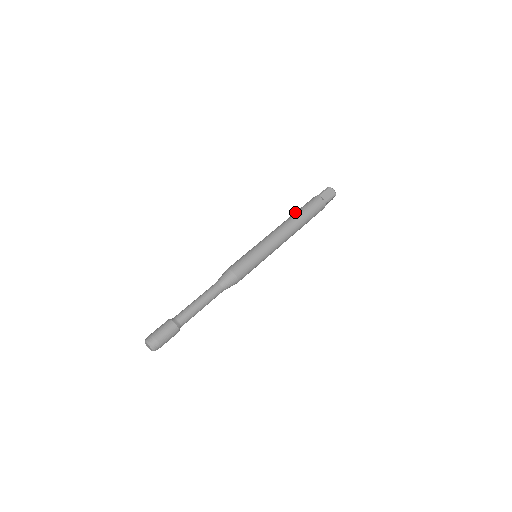
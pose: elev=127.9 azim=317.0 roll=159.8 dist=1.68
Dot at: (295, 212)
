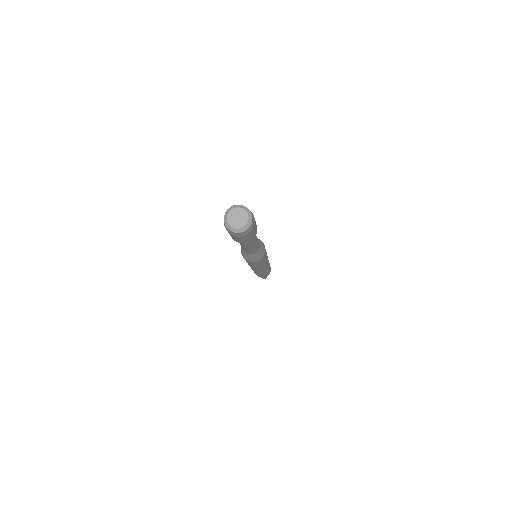
Dot at: occluded
